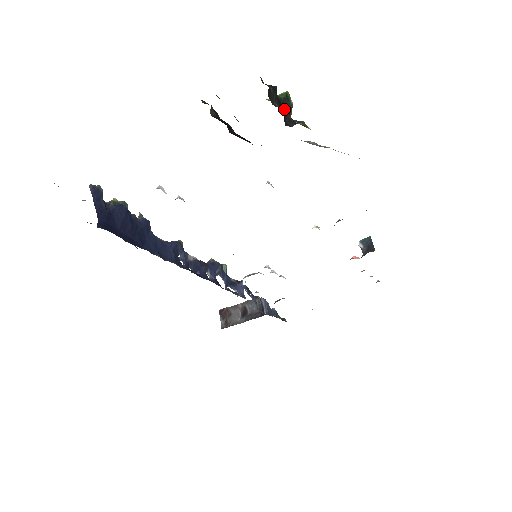
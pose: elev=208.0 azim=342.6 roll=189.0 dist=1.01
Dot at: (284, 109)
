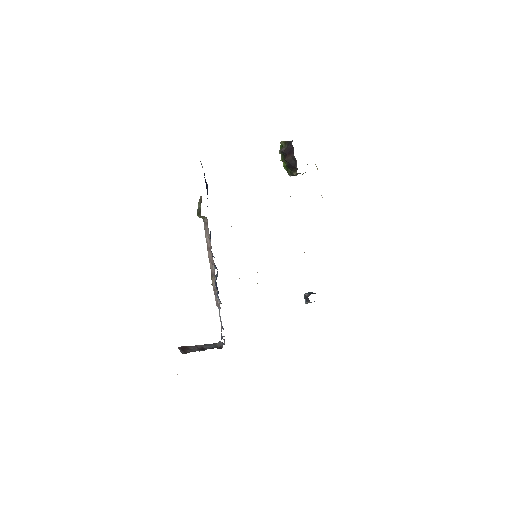
Dot at: occluded
